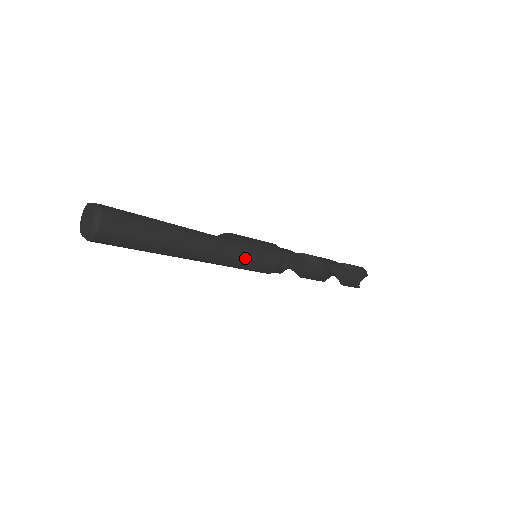
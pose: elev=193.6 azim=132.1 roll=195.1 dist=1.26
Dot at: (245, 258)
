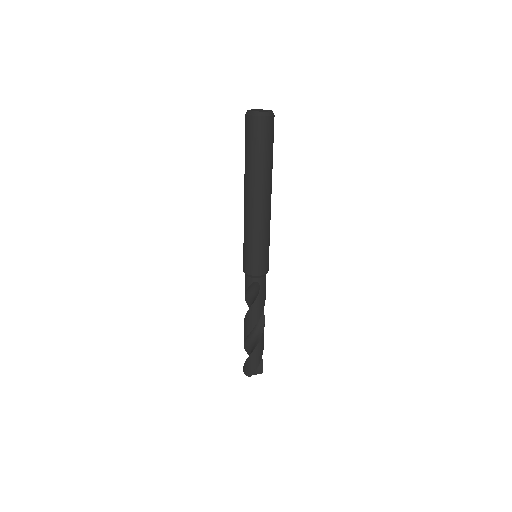
Dot at: (264, 240)
